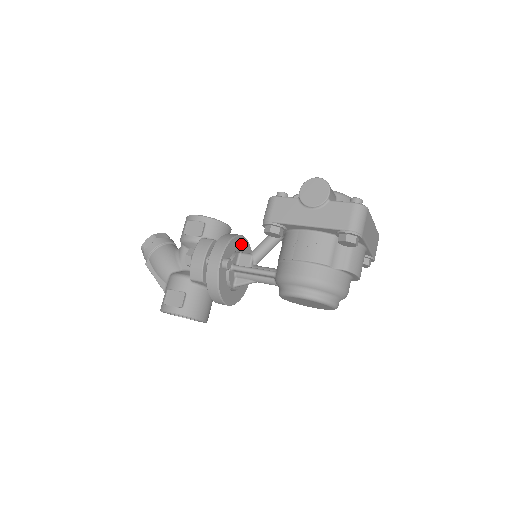
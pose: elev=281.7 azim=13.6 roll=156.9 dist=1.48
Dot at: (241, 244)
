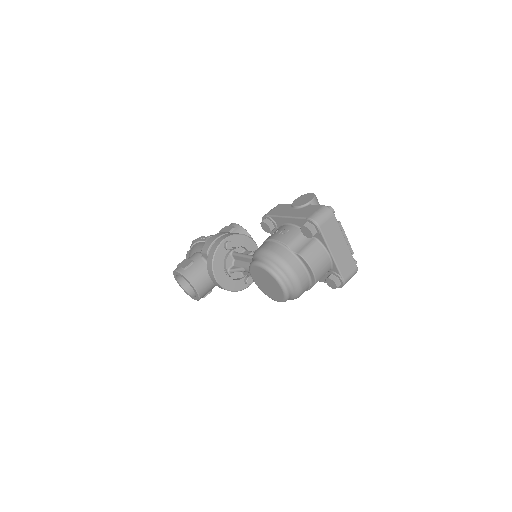
Dot at: (251, 247)
